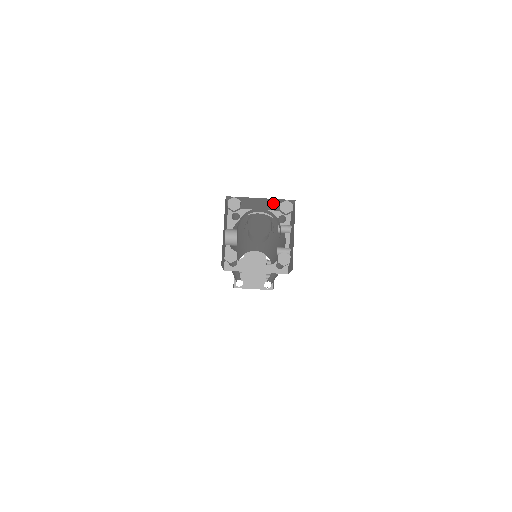
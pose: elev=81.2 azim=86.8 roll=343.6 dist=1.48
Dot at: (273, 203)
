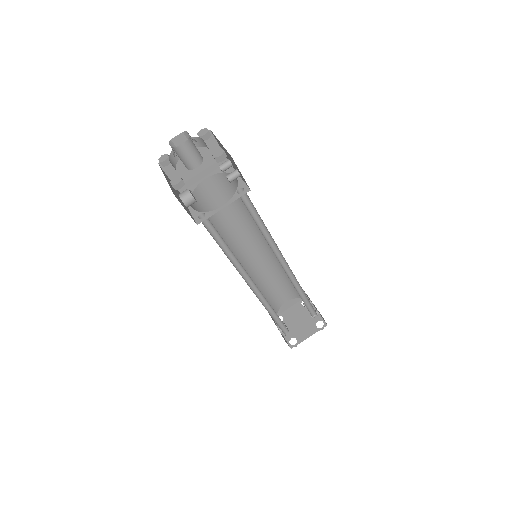
Dot at: (201, 152)
